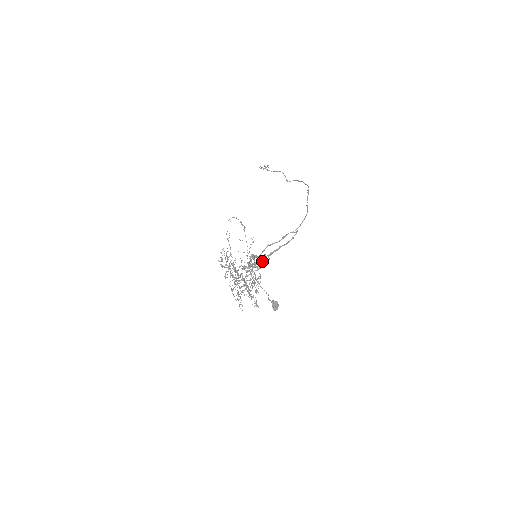
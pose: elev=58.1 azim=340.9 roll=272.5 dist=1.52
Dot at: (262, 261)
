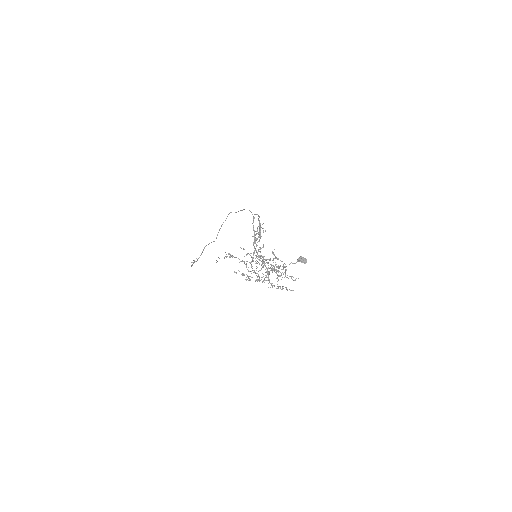
Dot at: occluded
